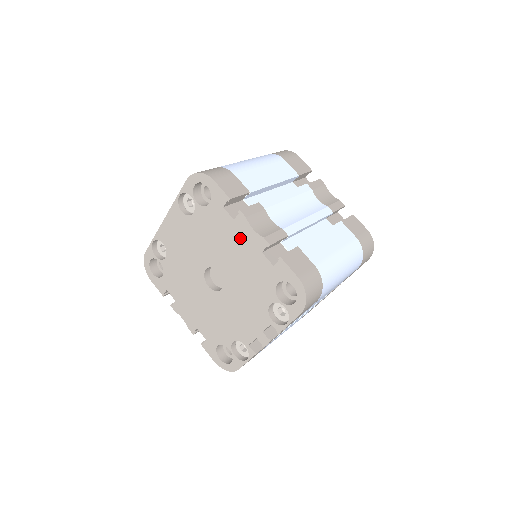
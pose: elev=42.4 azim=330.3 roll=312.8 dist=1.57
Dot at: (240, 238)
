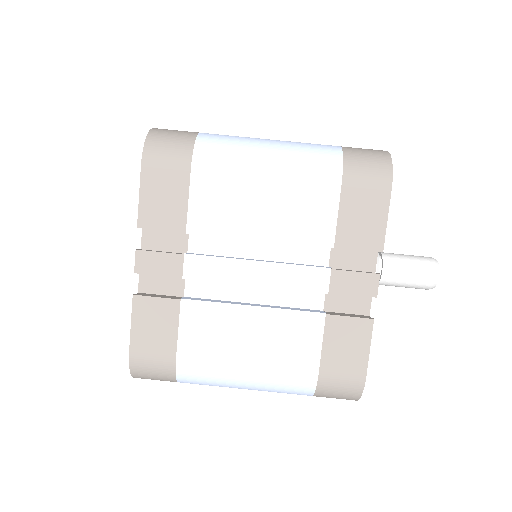
Dot at: occluded
